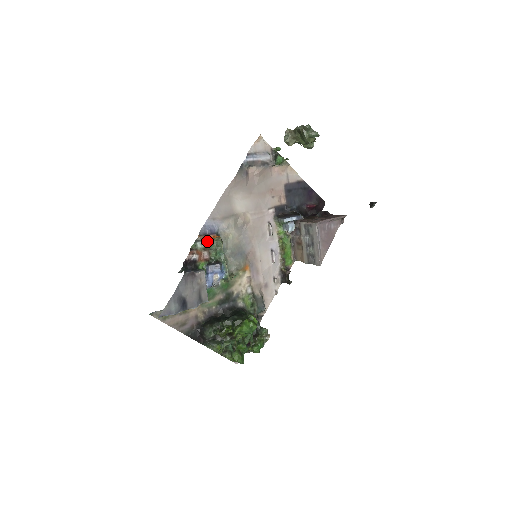
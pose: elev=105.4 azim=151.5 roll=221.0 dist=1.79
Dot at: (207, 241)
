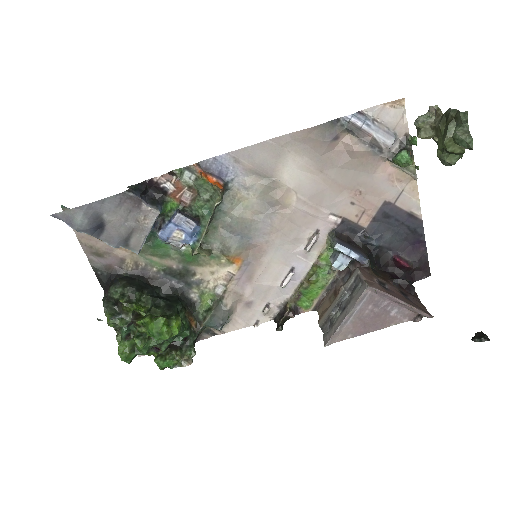
Dot at: (200, 180)
